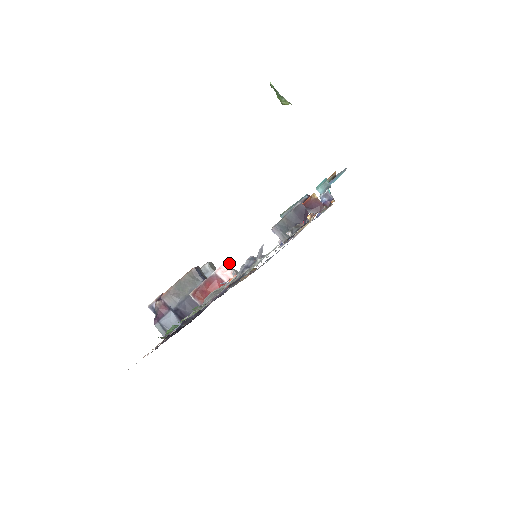
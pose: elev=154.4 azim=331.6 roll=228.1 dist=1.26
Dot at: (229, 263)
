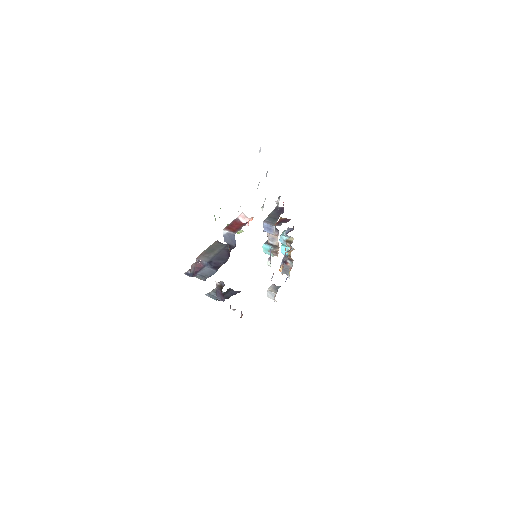
Dot at: occluded
